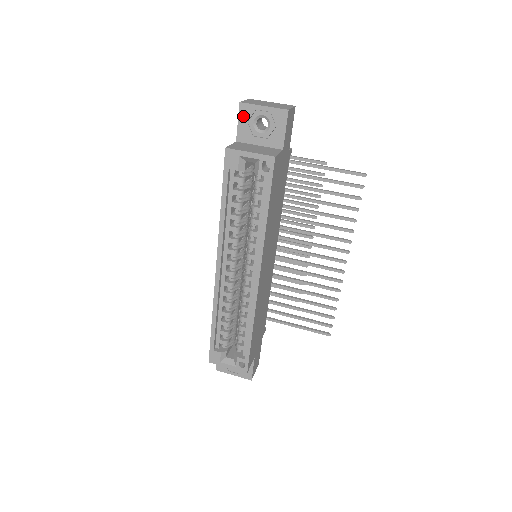
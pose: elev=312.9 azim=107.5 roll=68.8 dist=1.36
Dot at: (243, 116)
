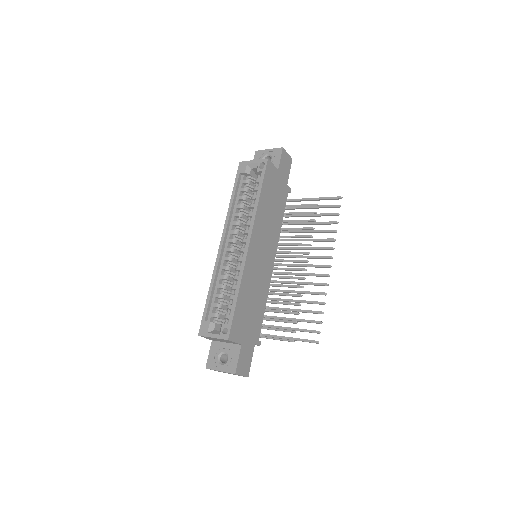
Dot at: (256, 157)
